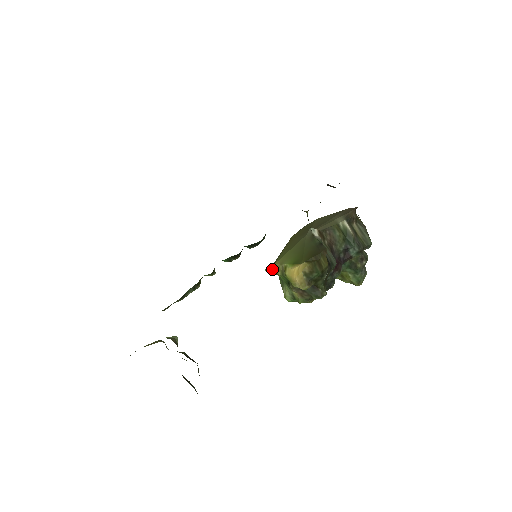
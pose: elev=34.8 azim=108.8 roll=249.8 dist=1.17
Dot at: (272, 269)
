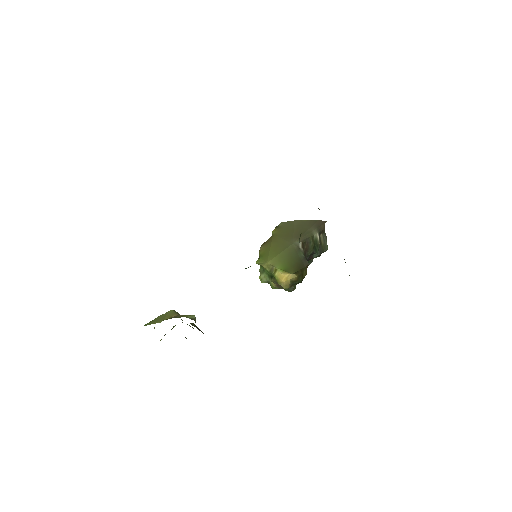
Dot at: (263, 265)
